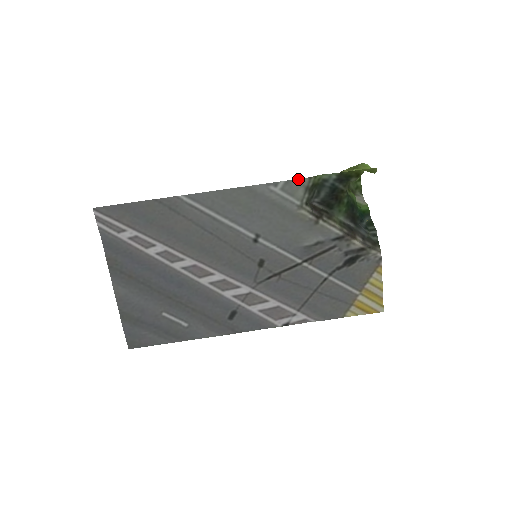
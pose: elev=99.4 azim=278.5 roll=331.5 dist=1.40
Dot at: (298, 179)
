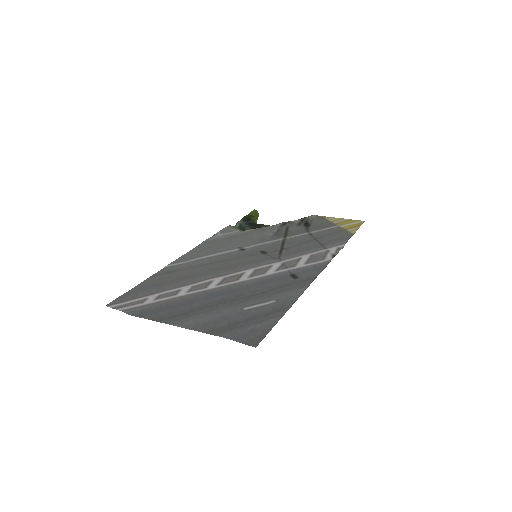
Dot at: (224, 228)
